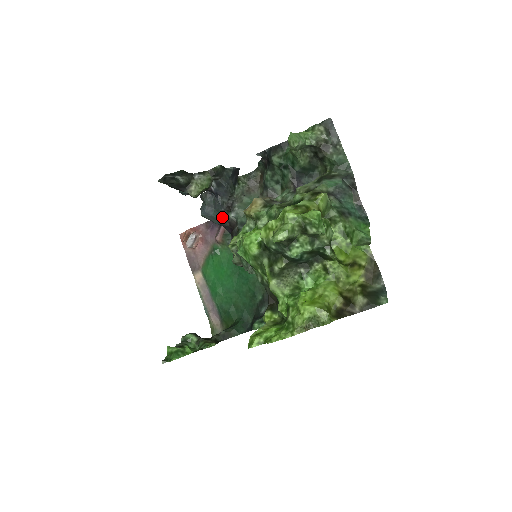
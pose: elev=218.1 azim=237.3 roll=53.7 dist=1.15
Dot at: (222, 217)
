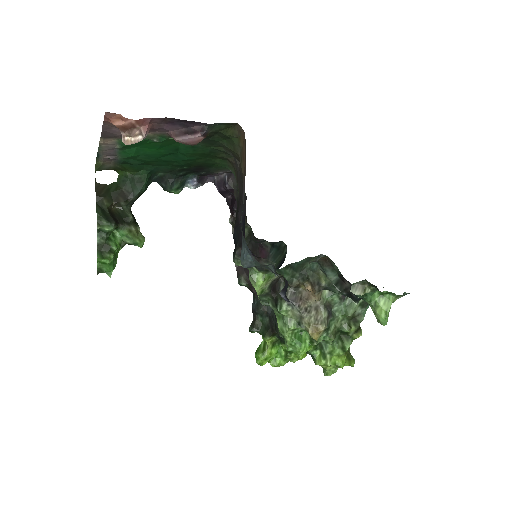
Dot at: occluded
